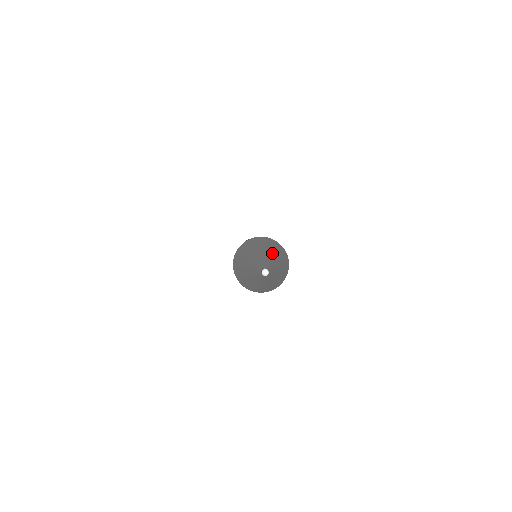
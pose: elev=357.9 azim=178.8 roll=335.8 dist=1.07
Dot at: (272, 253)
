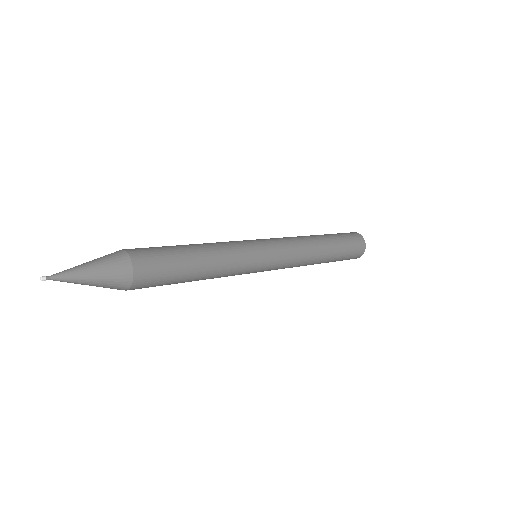
Dot at: (93, 269)
